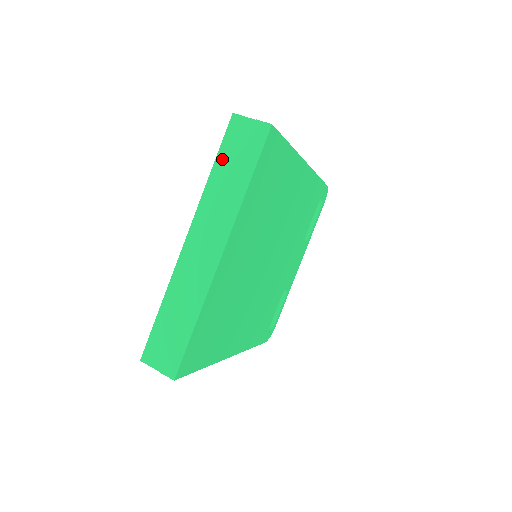
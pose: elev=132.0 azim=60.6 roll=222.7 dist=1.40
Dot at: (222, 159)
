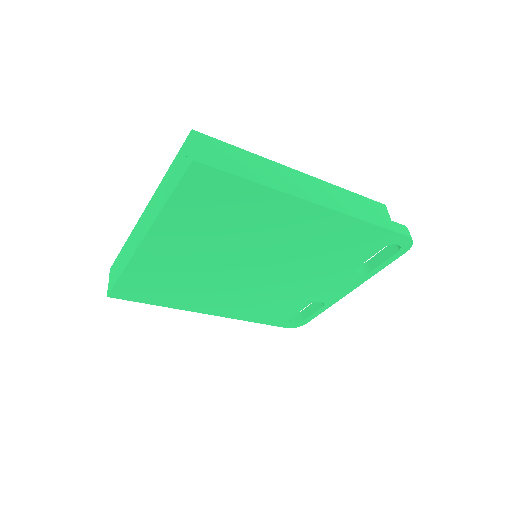
Dot at: (173, 166)
